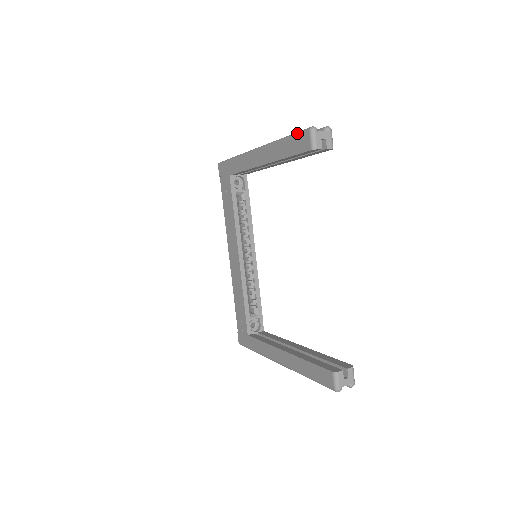
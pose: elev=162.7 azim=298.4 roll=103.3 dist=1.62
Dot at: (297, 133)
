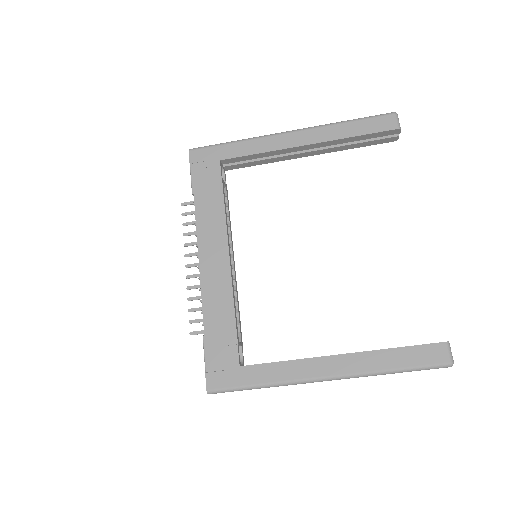
Dot at: (373, 116)
